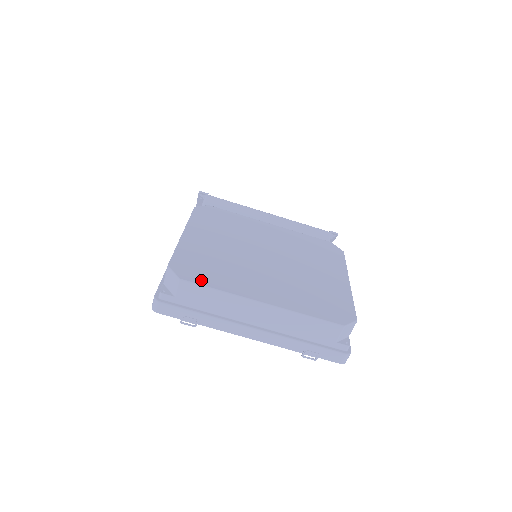
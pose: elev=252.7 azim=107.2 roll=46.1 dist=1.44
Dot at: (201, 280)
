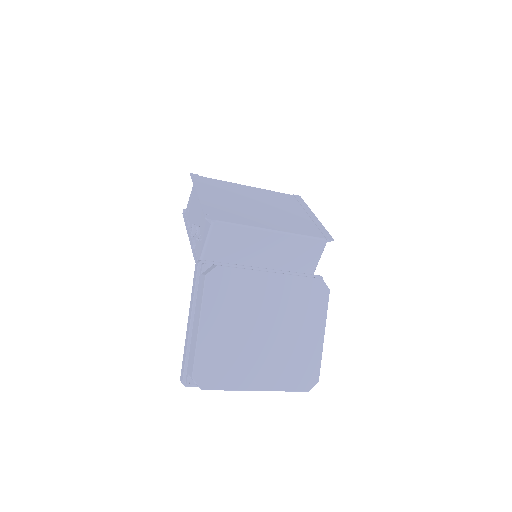
Dot at: (216, 385)
